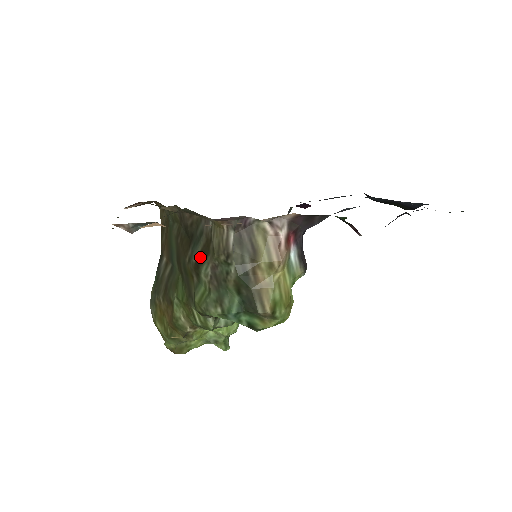
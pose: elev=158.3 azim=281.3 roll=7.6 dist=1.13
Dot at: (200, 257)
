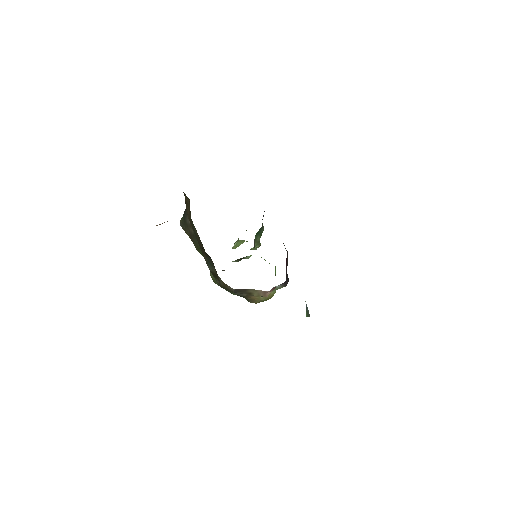
Dot at: (212, 274)
